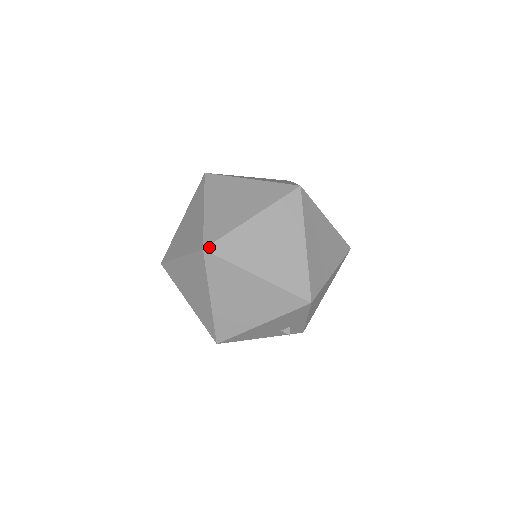
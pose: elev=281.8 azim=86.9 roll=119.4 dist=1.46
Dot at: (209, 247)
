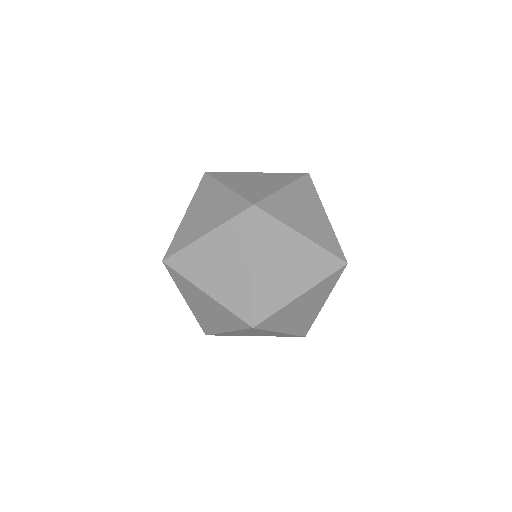
Dot at: (254, 322)
